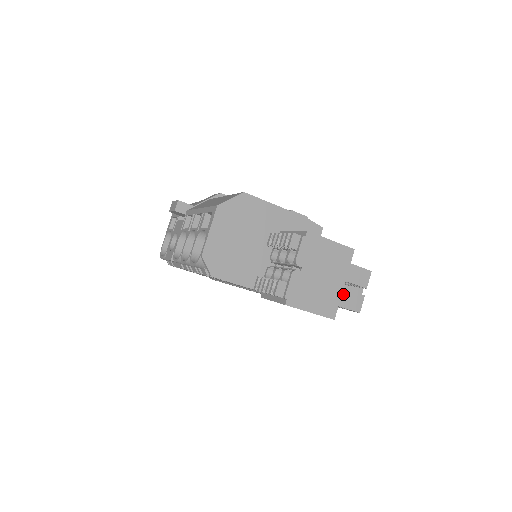
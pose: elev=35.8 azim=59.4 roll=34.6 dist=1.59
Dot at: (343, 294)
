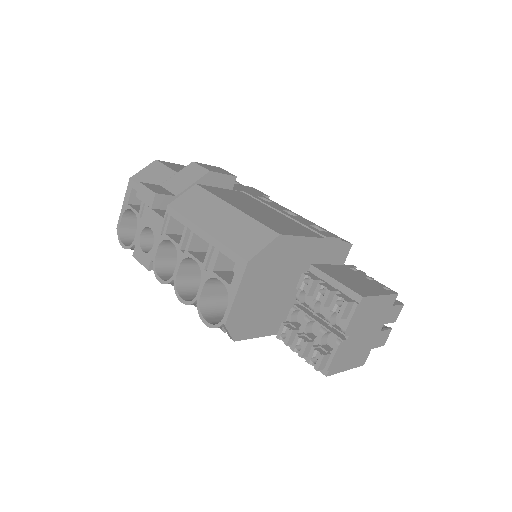
Dot at: occluded
